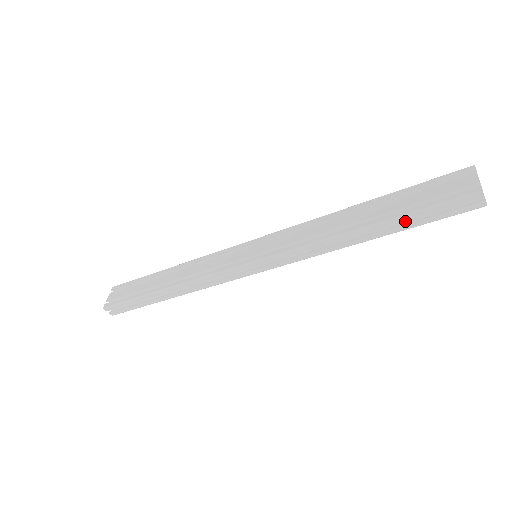
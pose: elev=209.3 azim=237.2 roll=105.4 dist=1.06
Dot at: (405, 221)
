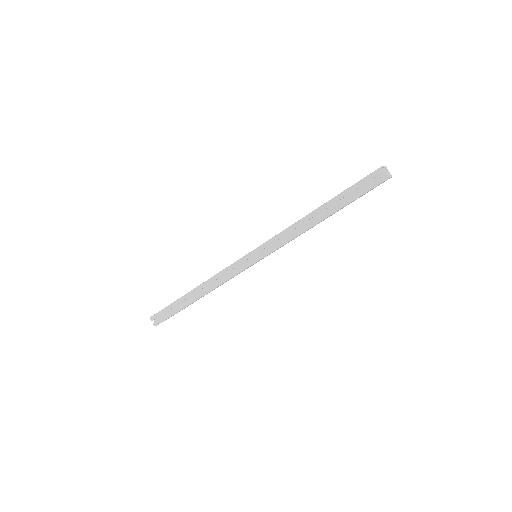
Dot at: (343, 202)
